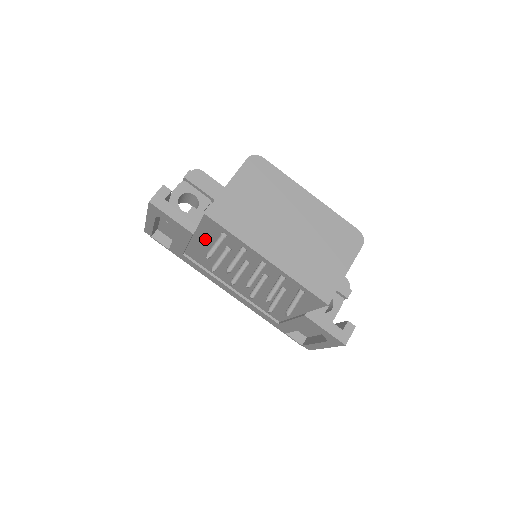
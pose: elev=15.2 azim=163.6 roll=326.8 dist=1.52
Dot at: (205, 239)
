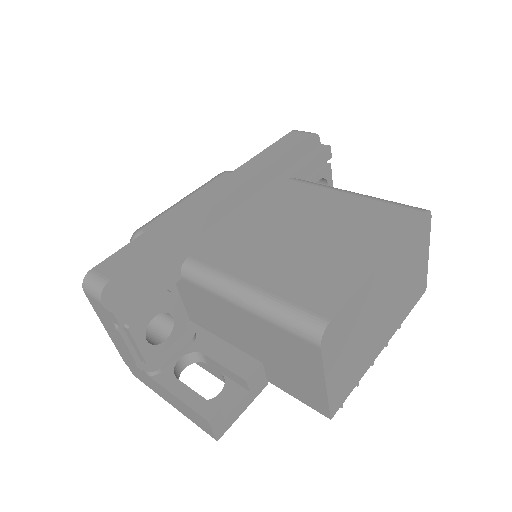
Dot at: occluded
